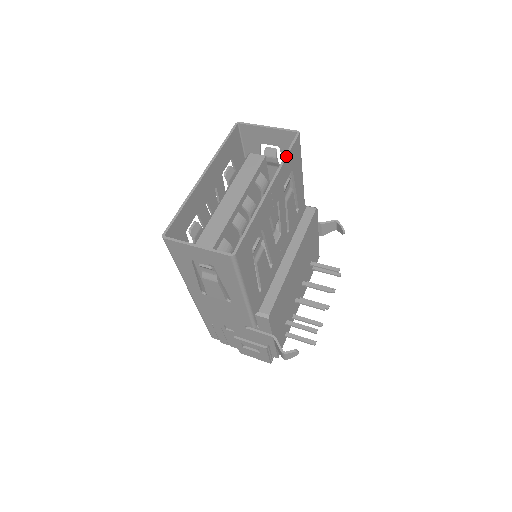
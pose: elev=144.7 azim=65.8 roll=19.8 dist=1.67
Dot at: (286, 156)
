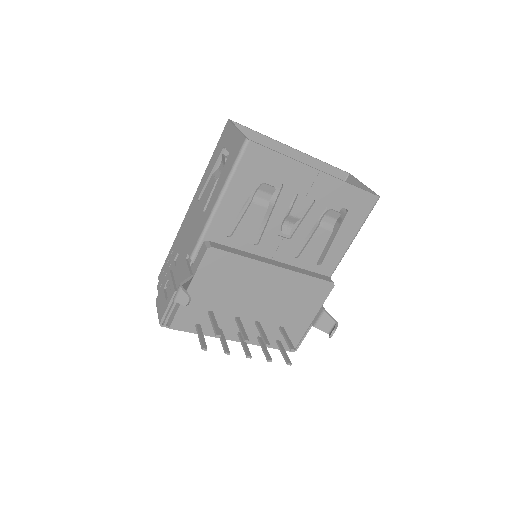
Dot at: (353, 185)
